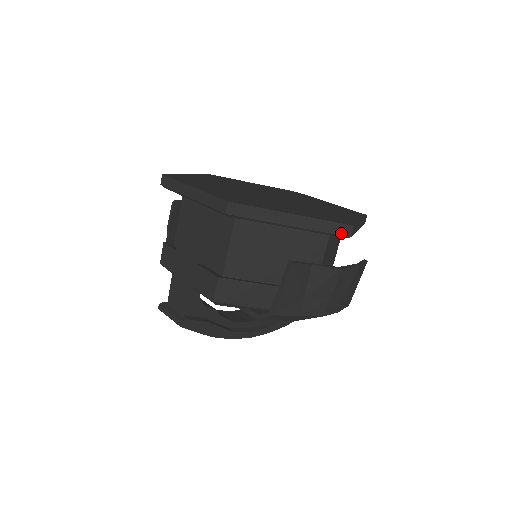
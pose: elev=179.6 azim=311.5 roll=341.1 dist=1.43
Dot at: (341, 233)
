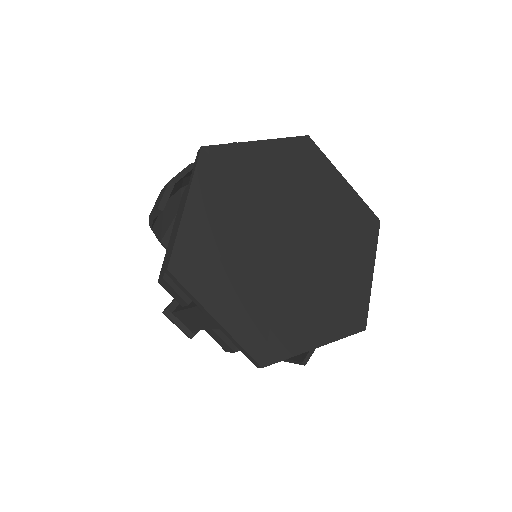
Dot at: occluded
